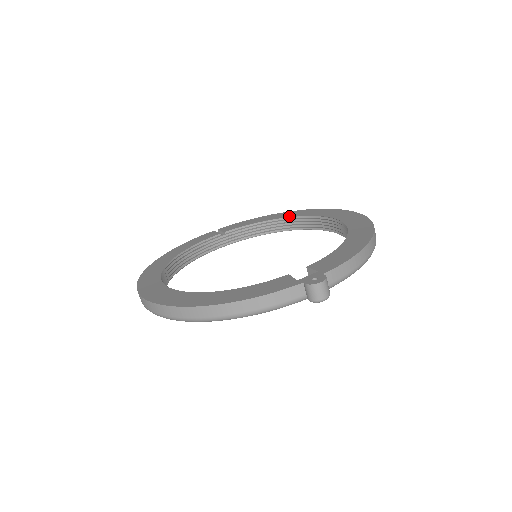
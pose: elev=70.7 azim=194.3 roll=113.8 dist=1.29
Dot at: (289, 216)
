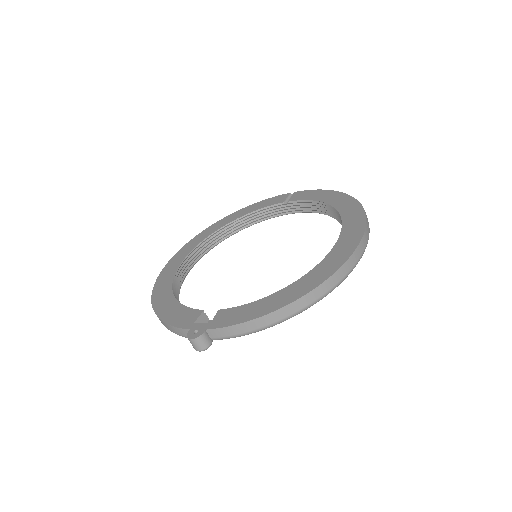
Dot at: (336, 207)
